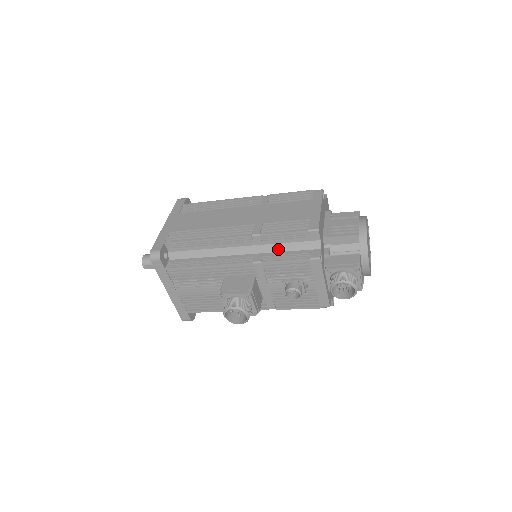
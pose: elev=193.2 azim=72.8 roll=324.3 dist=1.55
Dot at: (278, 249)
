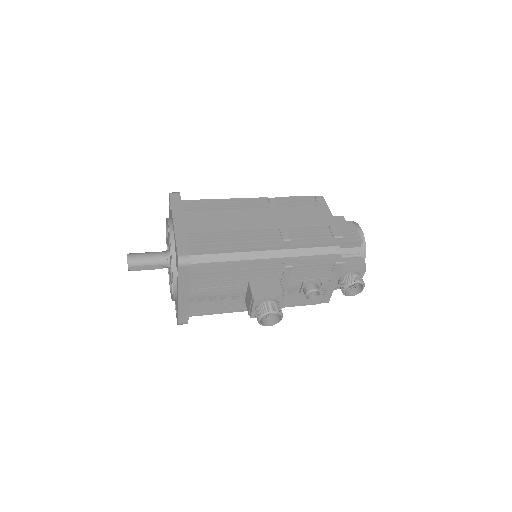
Dot at: (304, 253)
